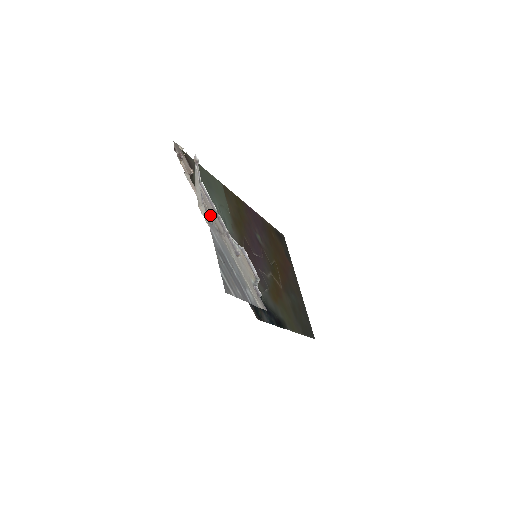
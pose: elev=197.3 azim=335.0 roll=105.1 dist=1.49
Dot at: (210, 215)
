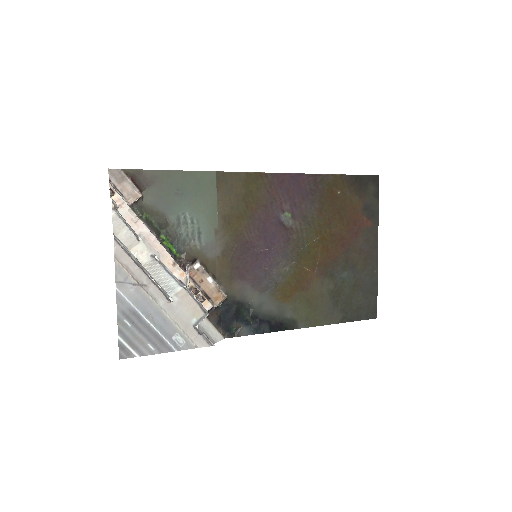
Dot at: (125, 270)
